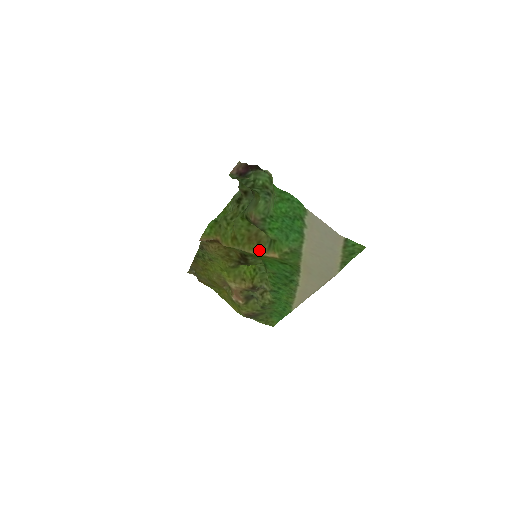
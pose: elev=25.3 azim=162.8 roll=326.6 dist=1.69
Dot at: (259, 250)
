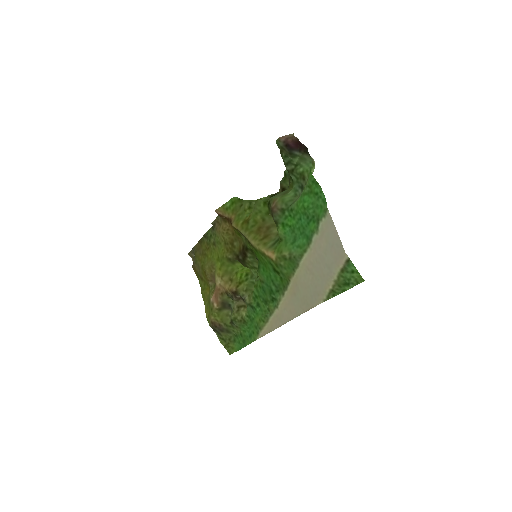
Dot at: (261, 244)
